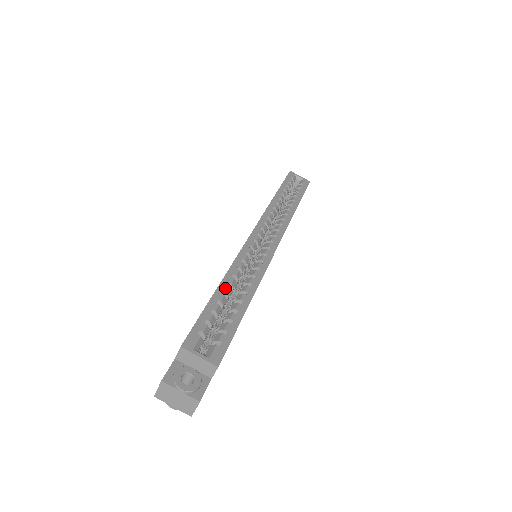
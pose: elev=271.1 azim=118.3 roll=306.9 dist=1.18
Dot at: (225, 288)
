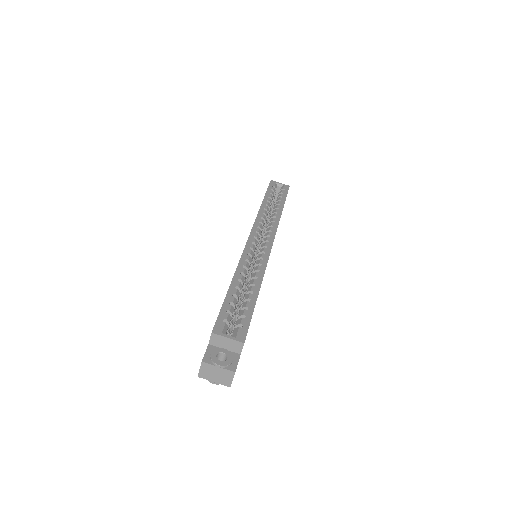
Dot at: (237, 284)
